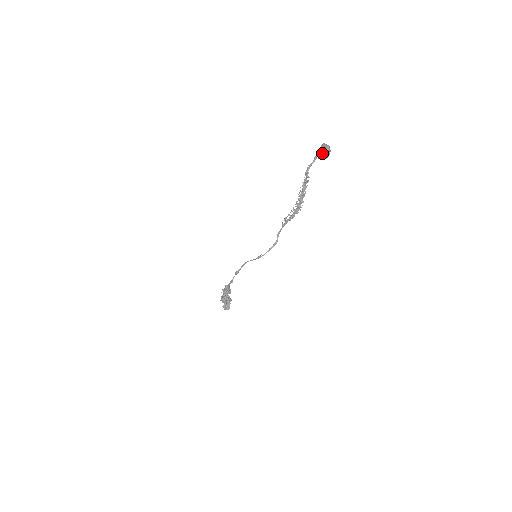
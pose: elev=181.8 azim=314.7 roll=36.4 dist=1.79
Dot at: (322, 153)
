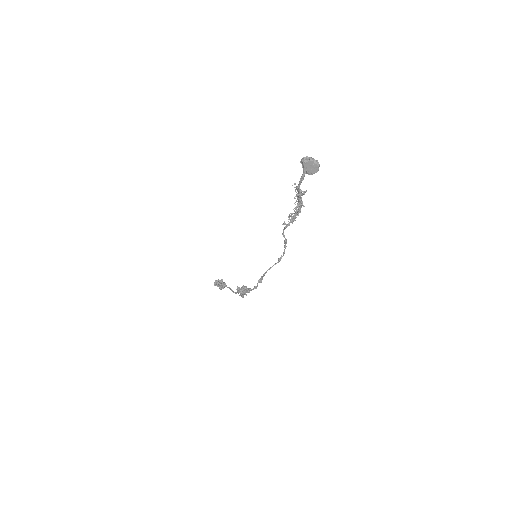
Dot at: (314, 171)
